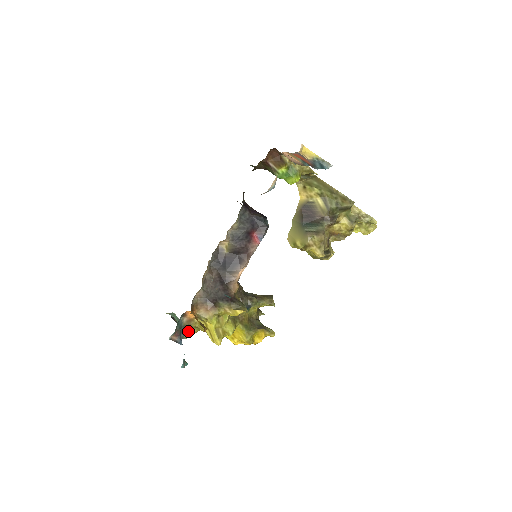
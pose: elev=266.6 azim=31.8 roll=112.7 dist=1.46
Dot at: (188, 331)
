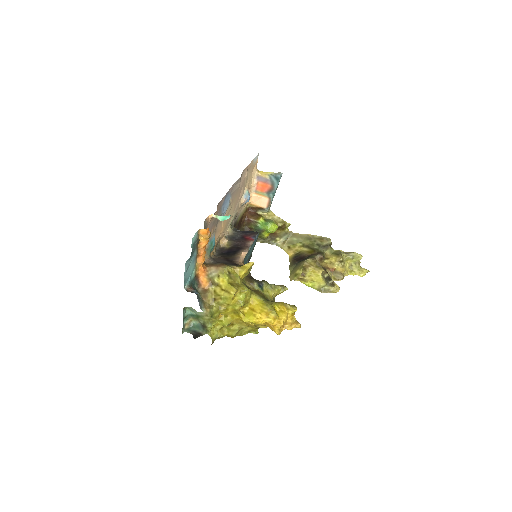
Dot at: (206, 305)
